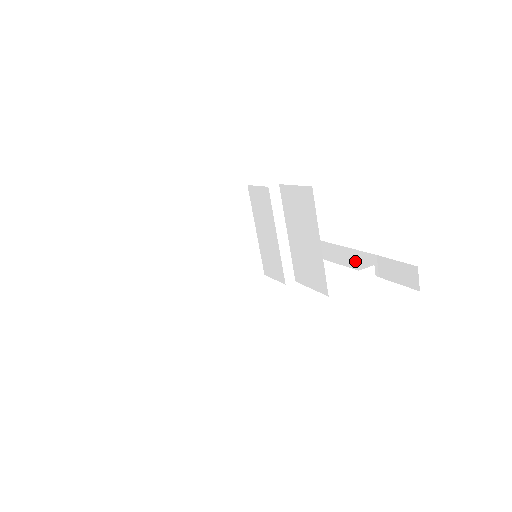
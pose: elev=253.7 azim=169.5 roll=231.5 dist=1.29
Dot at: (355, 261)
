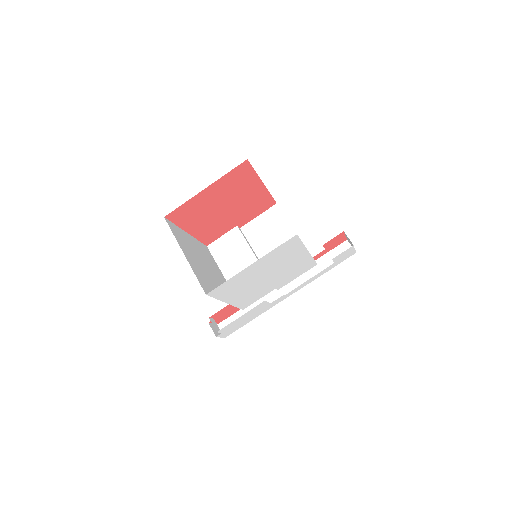
Dot at: (299, 282)
